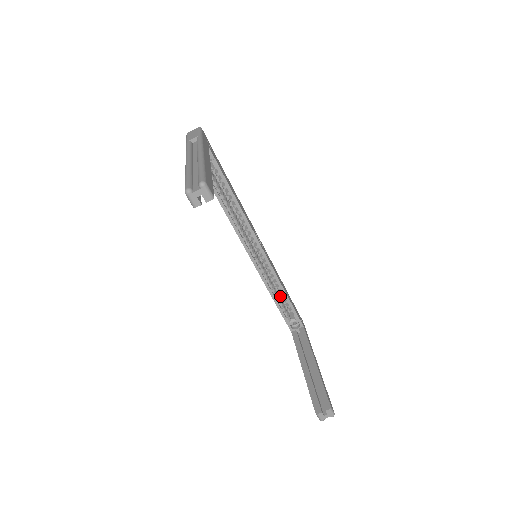
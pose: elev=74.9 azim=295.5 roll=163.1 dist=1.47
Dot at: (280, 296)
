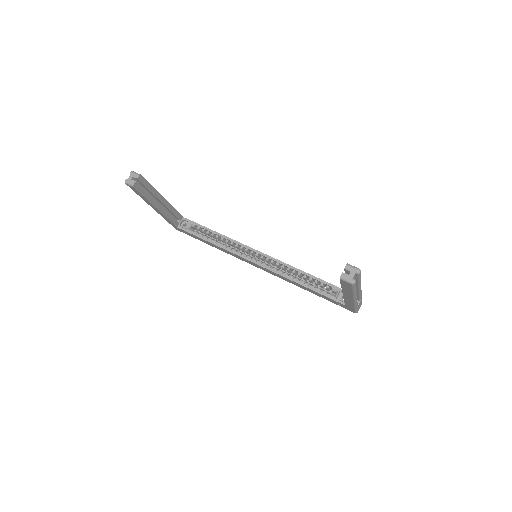
Dot at: occluded
